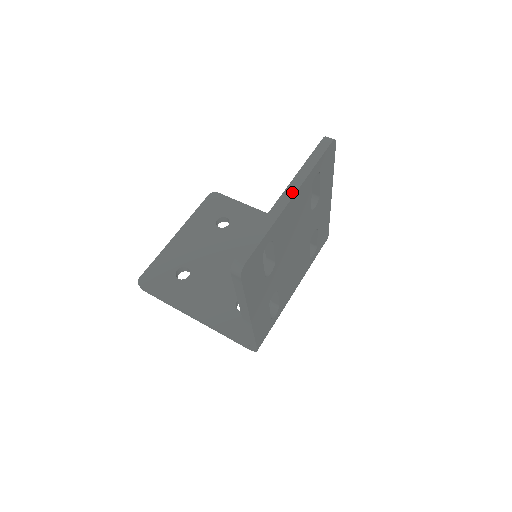
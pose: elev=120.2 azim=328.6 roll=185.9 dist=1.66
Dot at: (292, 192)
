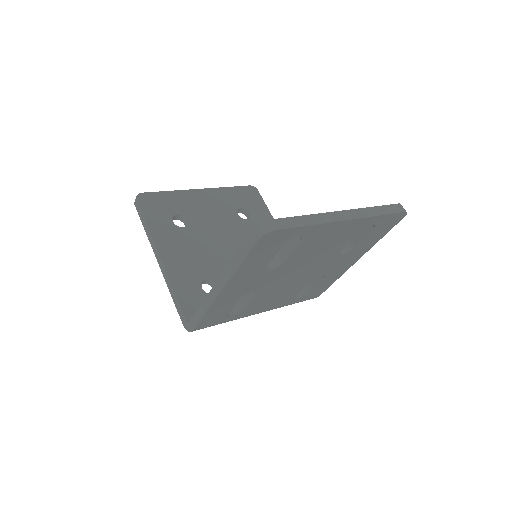
Dot at: (349, 216)
